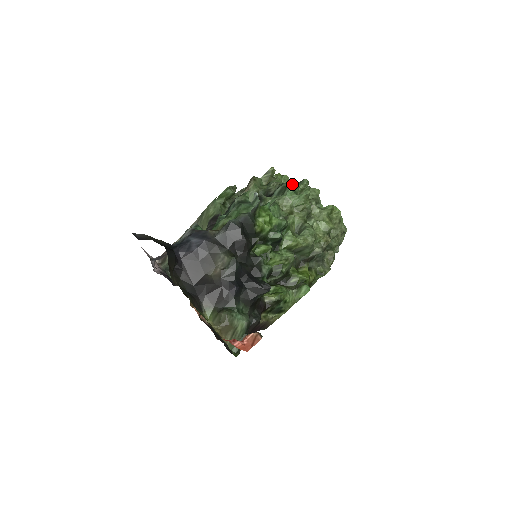
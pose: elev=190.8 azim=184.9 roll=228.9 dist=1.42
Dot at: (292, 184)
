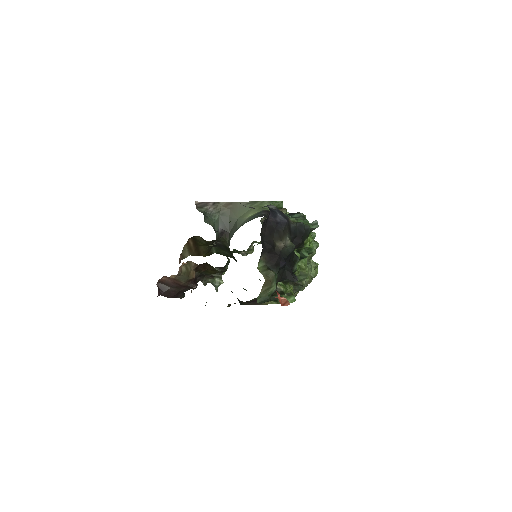
Dot at: (315, 233)
